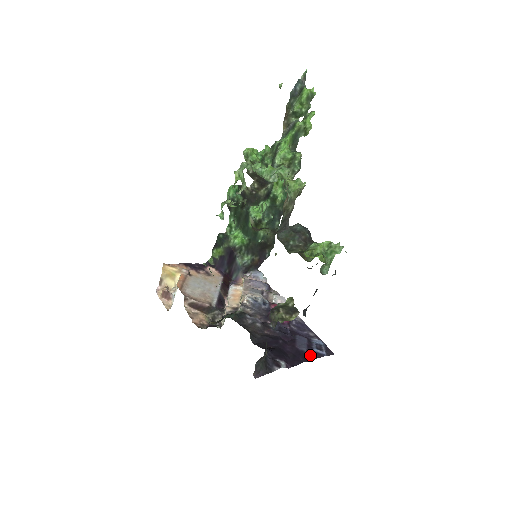
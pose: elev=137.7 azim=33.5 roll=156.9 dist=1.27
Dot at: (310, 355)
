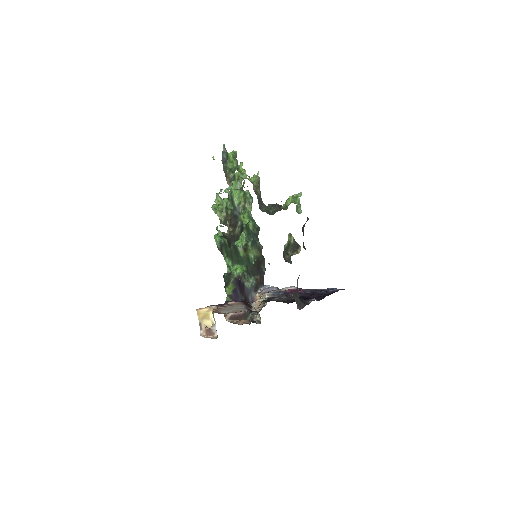
Dot at: (329, 293)
